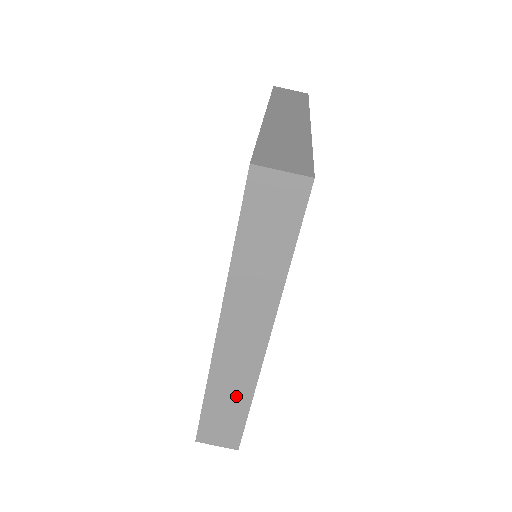
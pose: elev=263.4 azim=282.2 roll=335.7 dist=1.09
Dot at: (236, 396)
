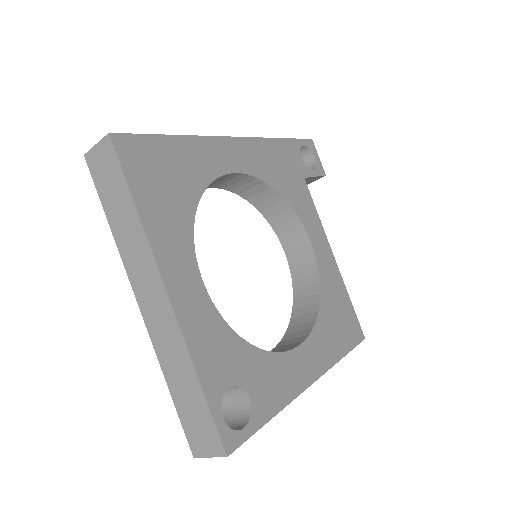
Dot at: occluded
